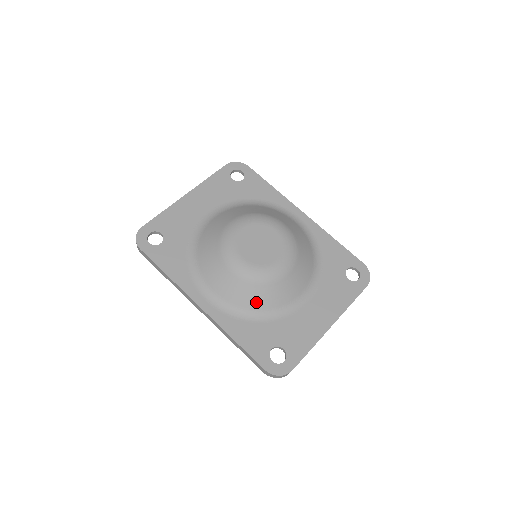
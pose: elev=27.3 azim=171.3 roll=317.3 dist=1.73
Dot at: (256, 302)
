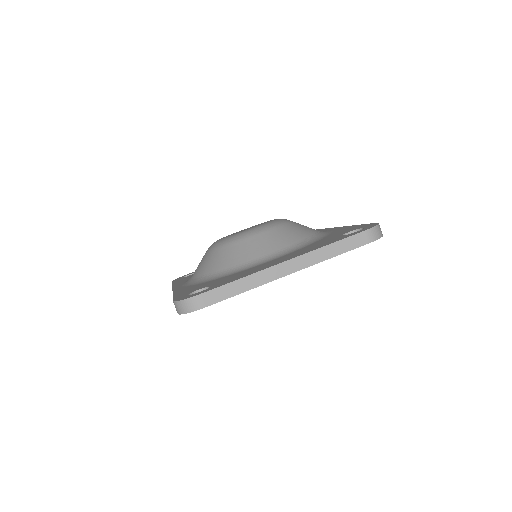
Dot at: (215, 265)
